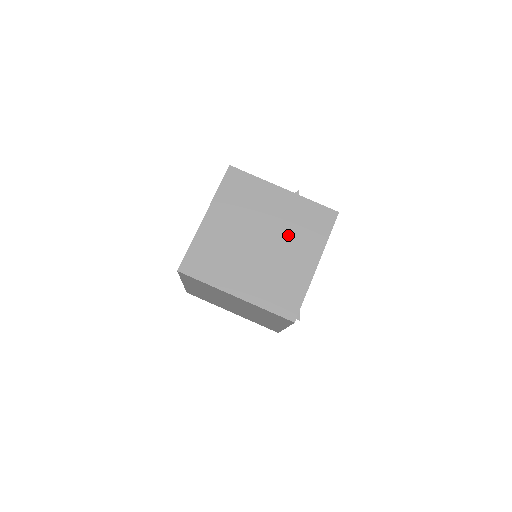
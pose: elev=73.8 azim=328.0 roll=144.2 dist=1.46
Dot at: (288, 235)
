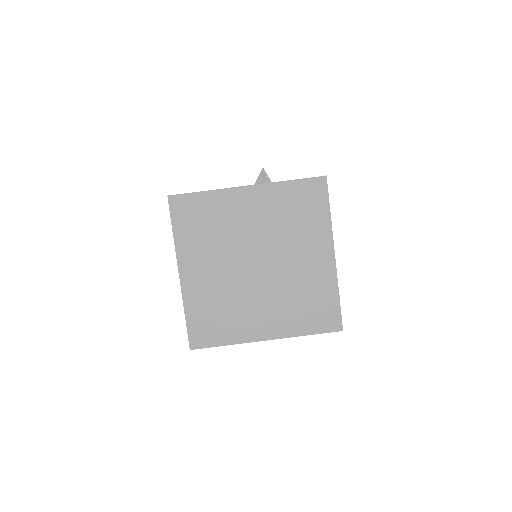
Dot at: (283, 240)
